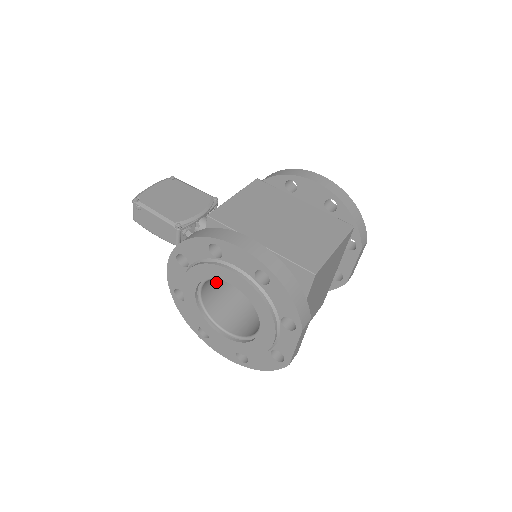
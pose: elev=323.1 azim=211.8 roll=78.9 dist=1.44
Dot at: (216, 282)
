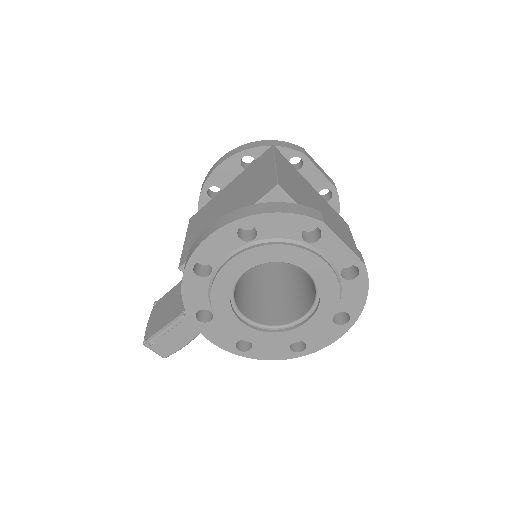
Dot at: (251, 302)
